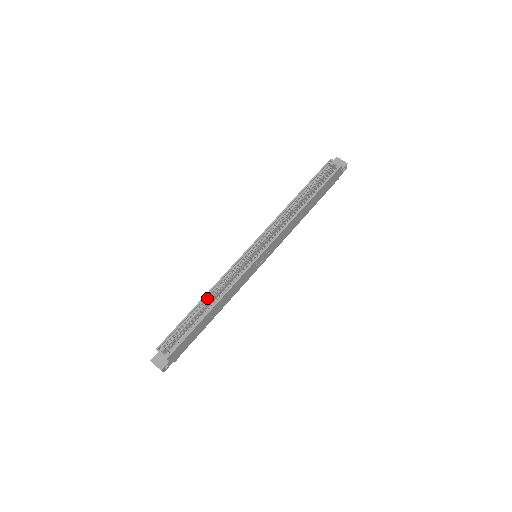
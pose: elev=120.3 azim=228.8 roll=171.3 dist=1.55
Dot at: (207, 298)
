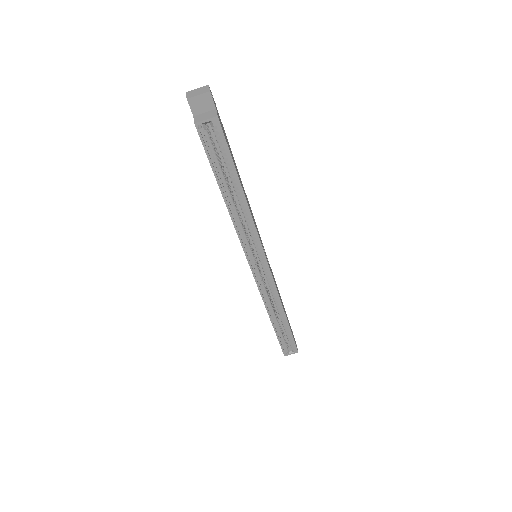
Dot at: (271, 315)
